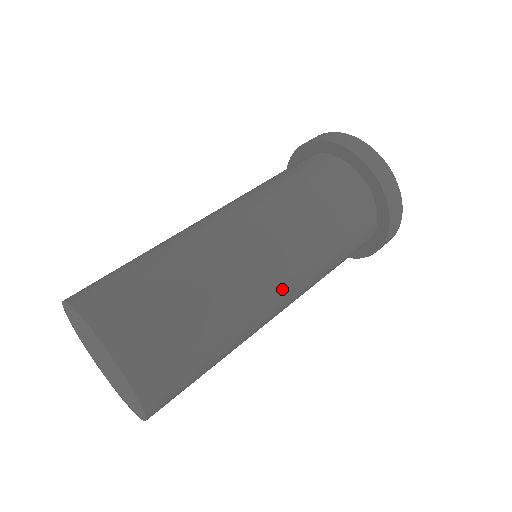
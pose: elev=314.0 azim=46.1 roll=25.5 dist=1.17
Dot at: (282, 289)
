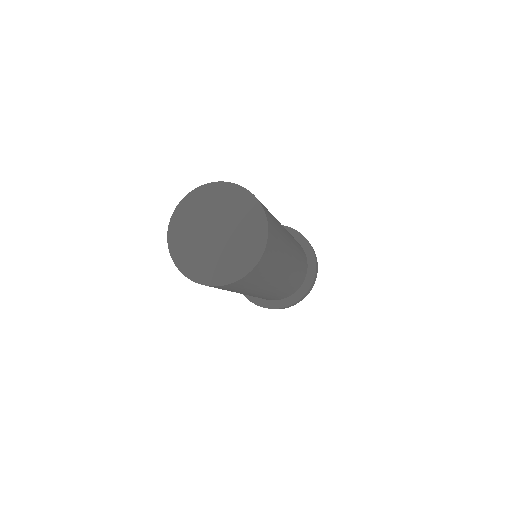
Dot at: (292, 249)
